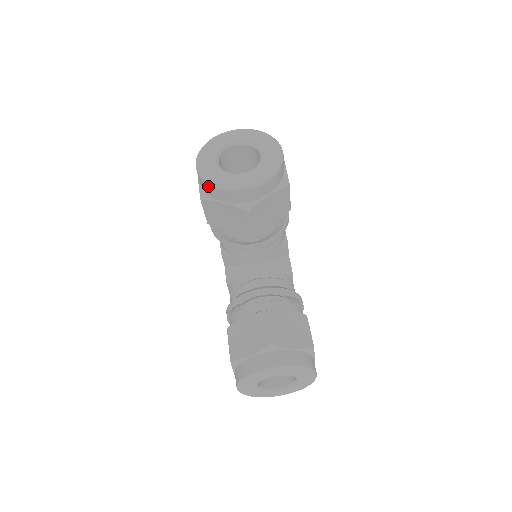
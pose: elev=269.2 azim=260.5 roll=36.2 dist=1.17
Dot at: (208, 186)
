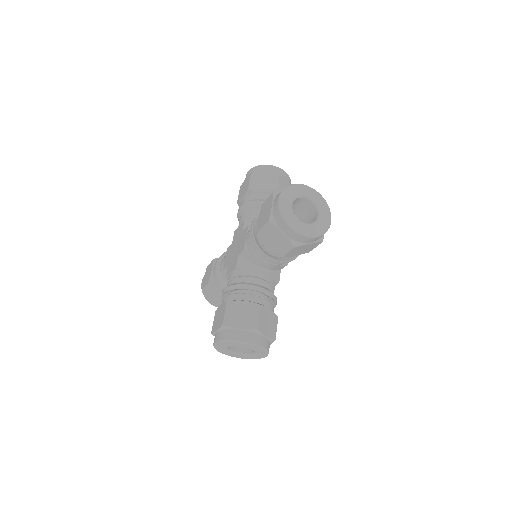
Dot at: occluded
